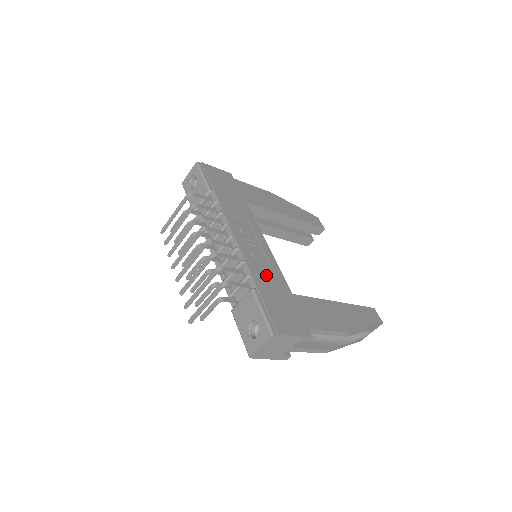
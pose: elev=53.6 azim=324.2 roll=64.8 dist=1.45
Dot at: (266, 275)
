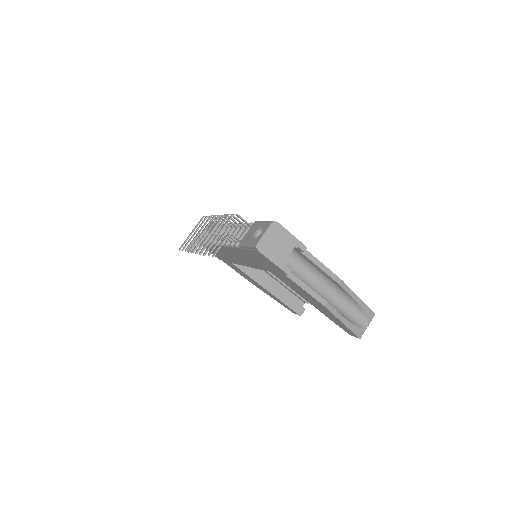
Dot at: occluded
